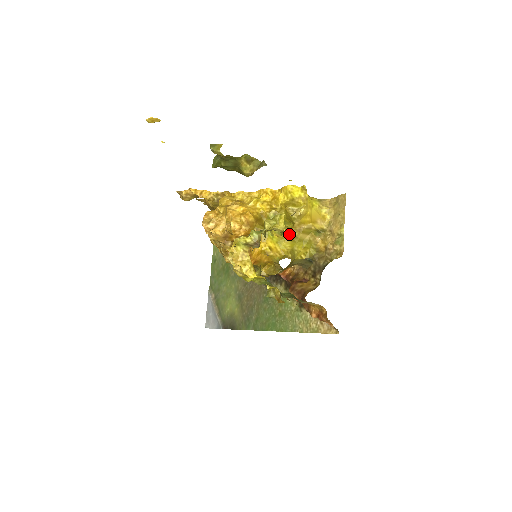
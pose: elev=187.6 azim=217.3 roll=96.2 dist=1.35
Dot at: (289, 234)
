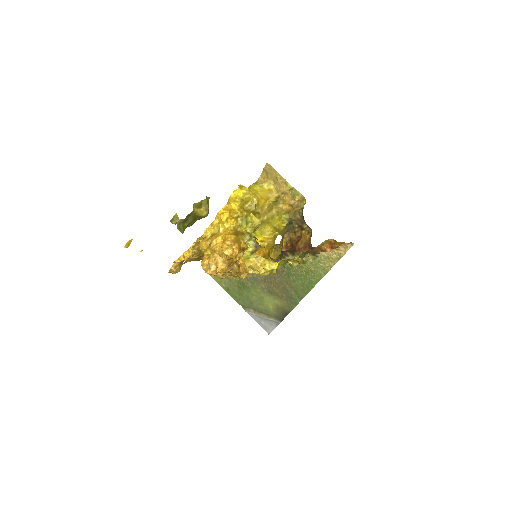
Dot at: (262, 222)
